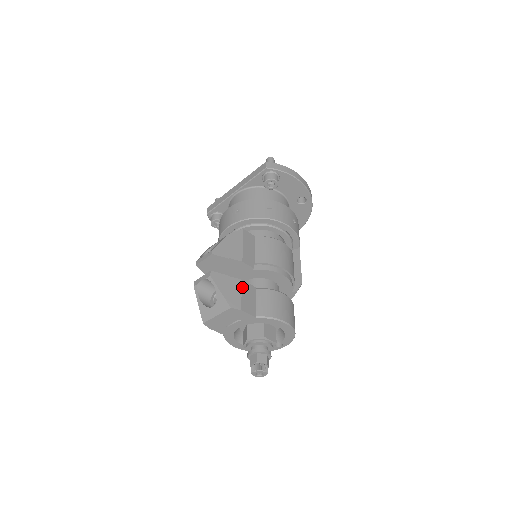
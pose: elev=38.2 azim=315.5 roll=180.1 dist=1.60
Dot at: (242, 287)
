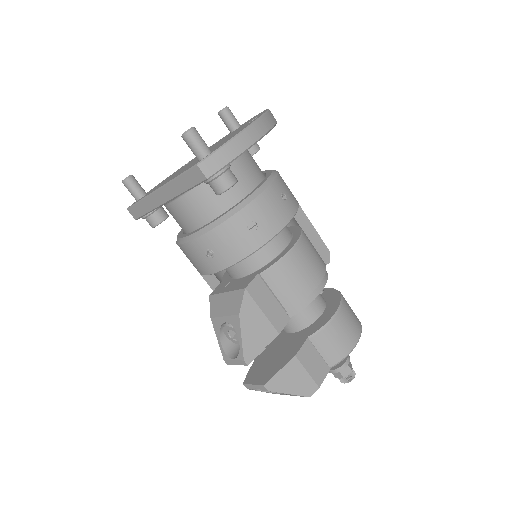
Dot at: (301, 363)
